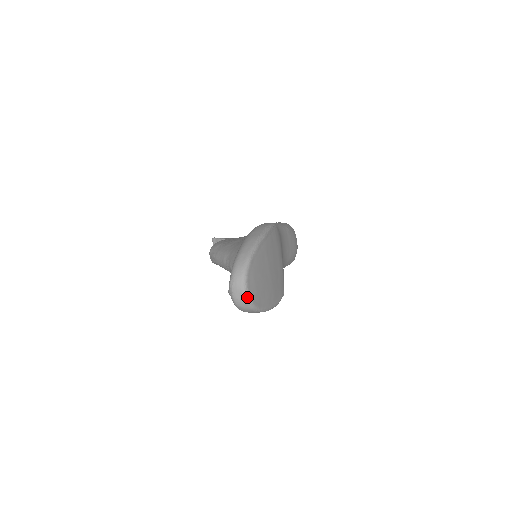
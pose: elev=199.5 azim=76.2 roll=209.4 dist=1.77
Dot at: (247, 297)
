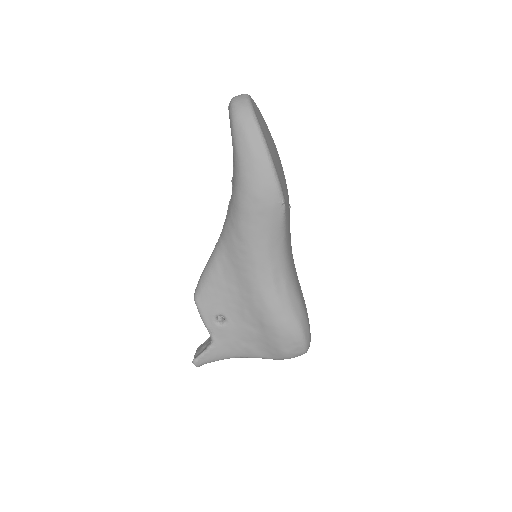
Dot at: (247, 96)
